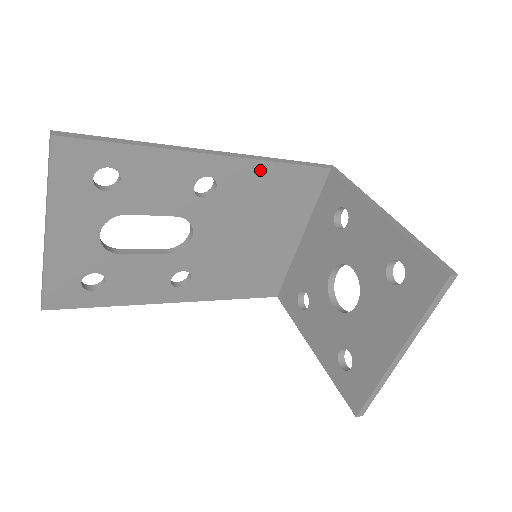
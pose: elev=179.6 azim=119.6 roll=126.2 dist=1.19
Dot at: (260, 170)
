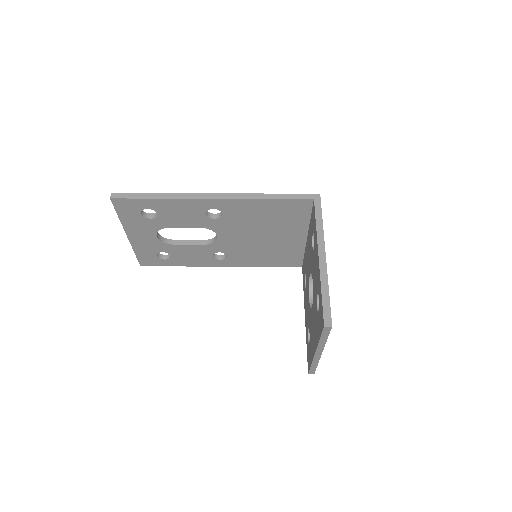
Dot at: (251, 203)
